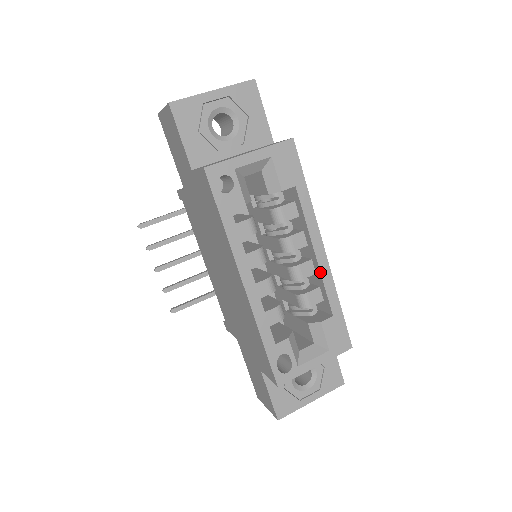
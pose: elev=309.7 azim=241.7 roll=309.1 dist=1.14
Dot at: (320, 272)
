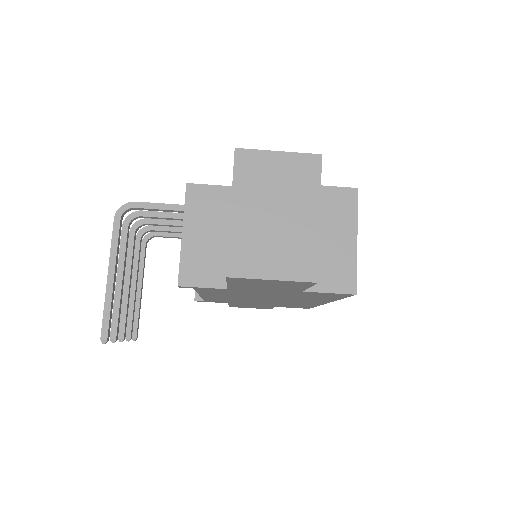
Dot at: occluded
